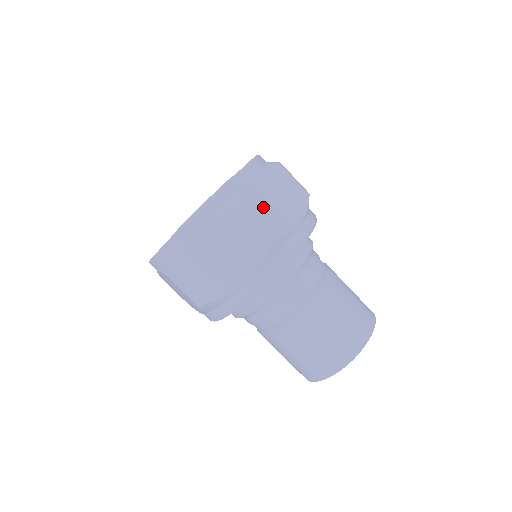
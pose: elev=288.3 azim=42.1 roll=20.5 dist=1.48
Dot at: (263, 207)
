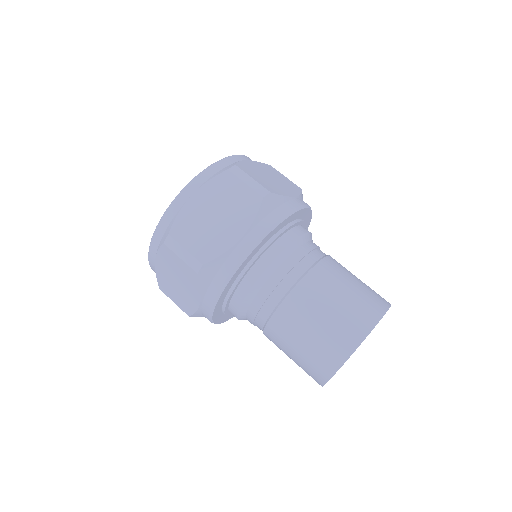
Dot at: (195, 231)
